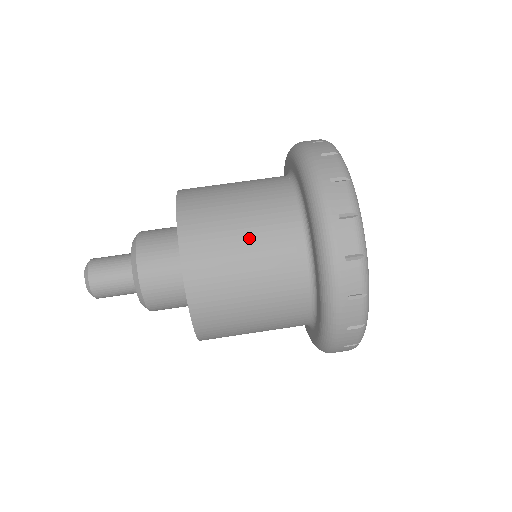
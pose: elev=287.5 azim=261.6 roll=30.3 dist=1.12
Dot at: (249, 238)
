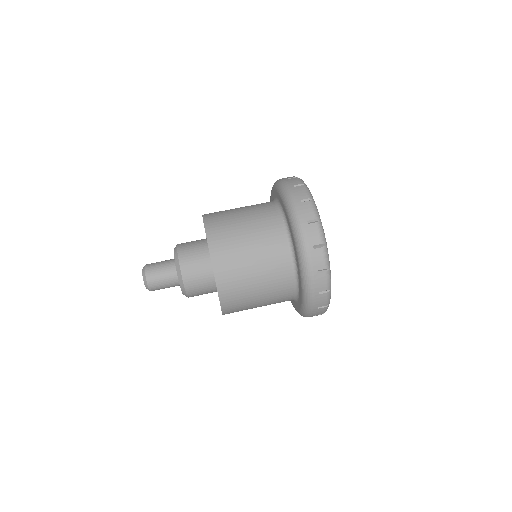
Dot at: (260, 275)
